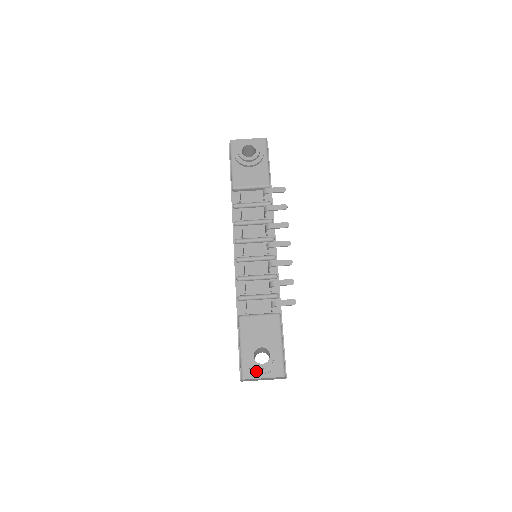
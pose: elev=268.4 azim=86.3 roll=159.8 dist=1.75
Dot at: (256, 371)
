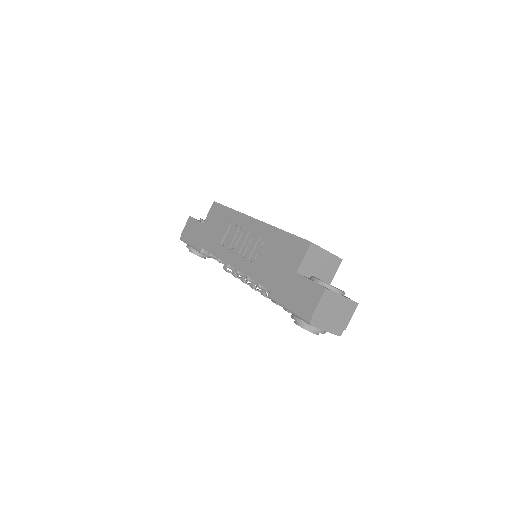
Dot at: occluded
